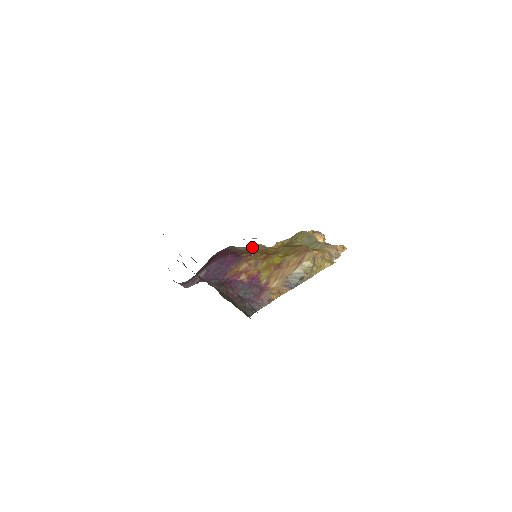
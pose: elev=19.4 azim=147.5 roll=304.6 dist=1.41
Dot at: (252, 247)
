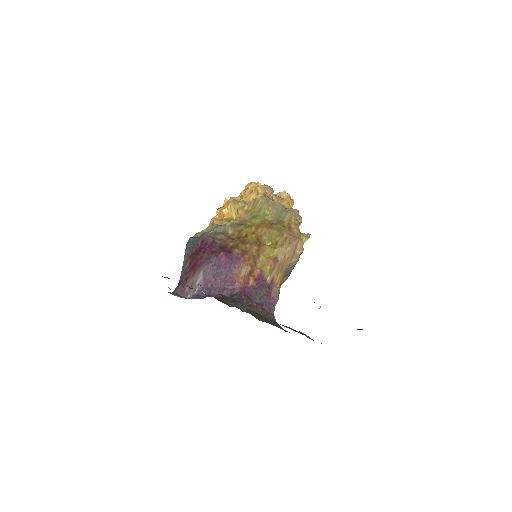
Dot at: (227, 230)
